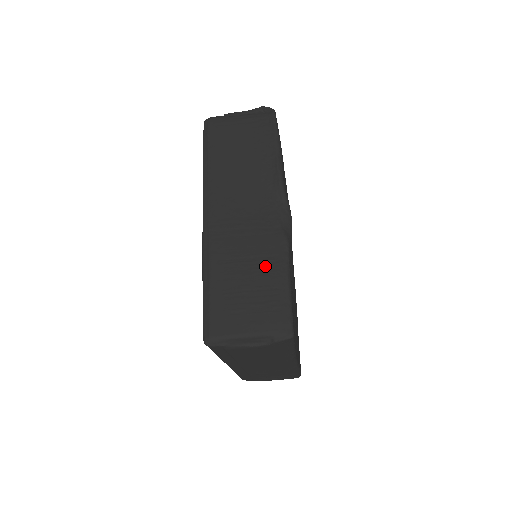
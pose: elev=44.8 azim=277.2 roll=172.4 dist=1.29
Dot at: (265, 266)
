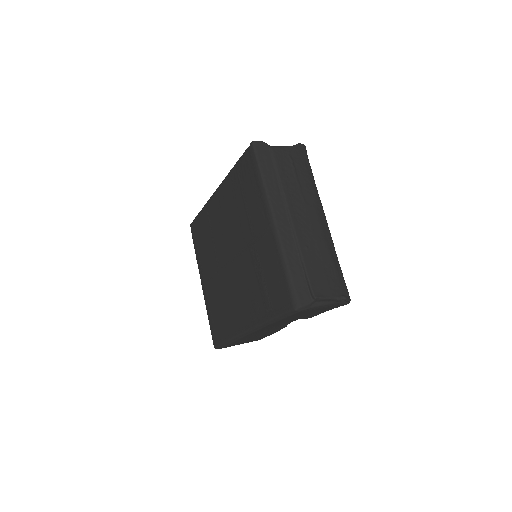
Dot at: occluded
